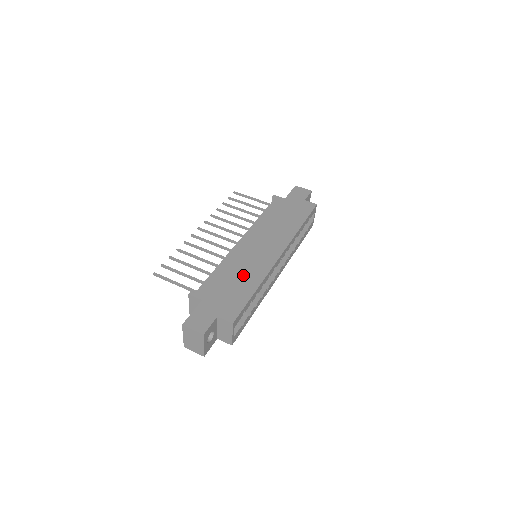
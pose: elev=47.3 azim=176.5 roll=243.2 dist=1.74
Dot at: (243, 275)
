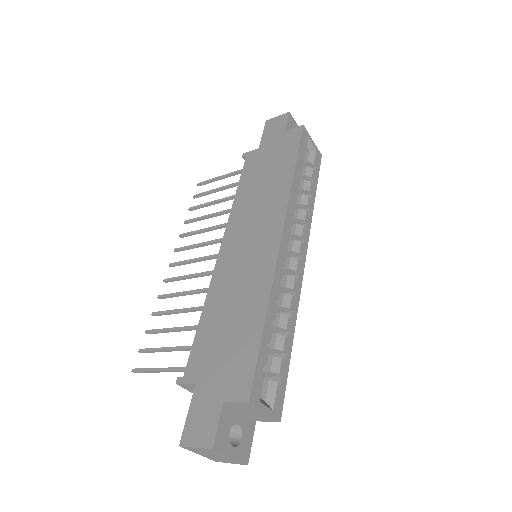
Dot at: (239, 304)
